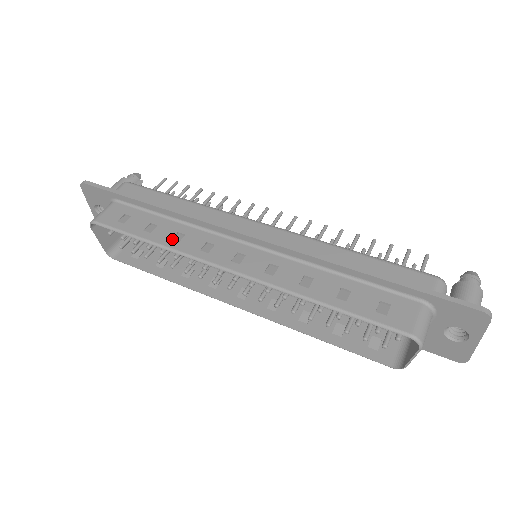
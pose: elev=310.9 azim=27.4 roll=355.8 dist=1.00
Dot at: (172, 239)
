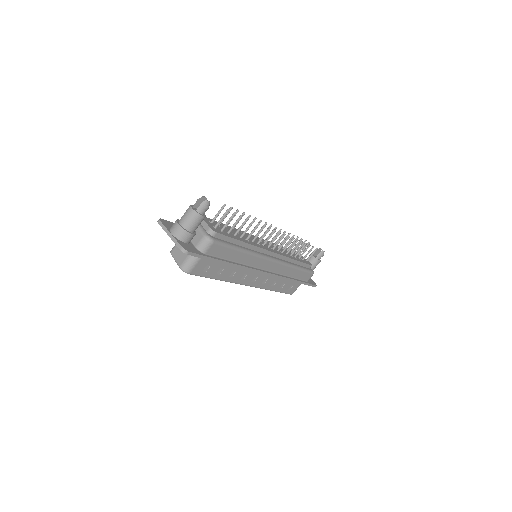
Dot at: (229, 276)
